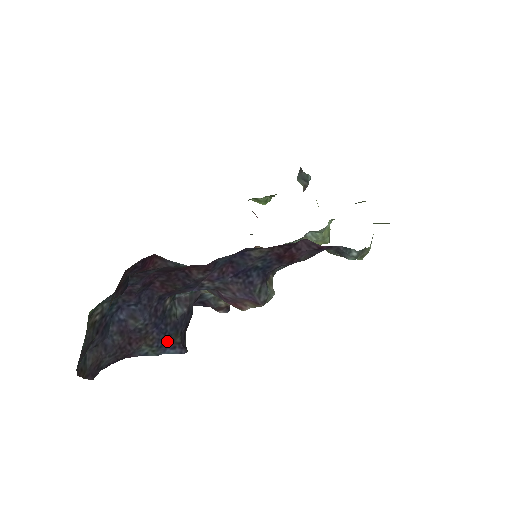
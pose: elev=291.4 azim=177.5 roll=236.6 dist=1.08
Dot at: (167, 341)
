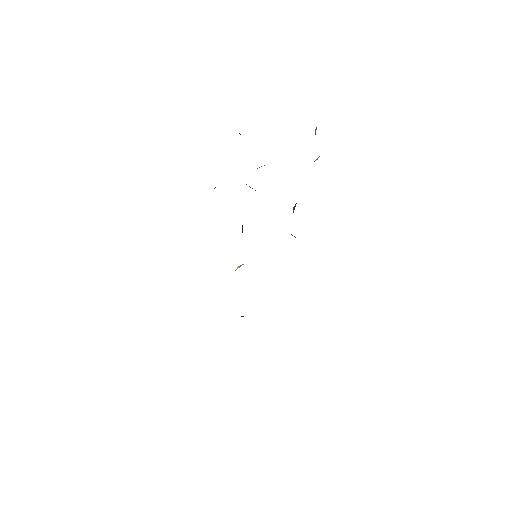
Dot at: occluded
